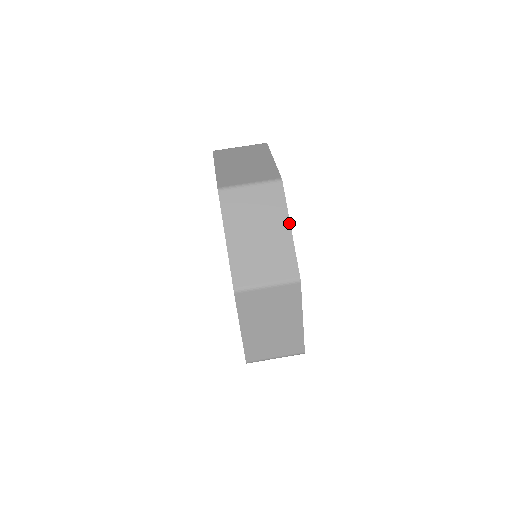
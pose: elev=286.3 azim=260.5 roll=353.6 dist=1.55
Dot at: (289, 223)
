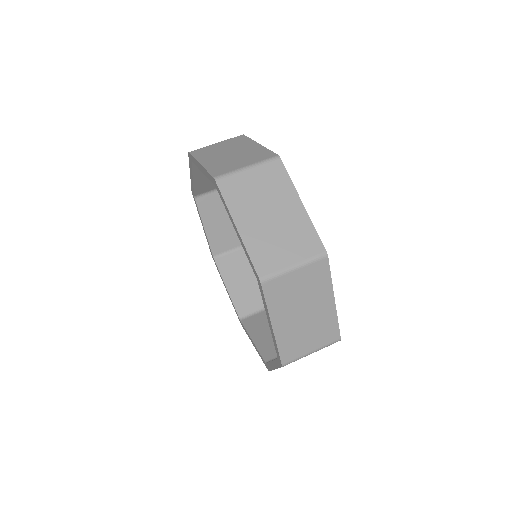
Dot at: (256, 143)
